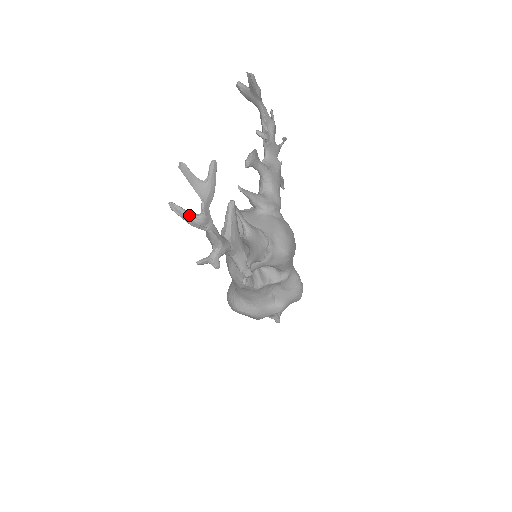
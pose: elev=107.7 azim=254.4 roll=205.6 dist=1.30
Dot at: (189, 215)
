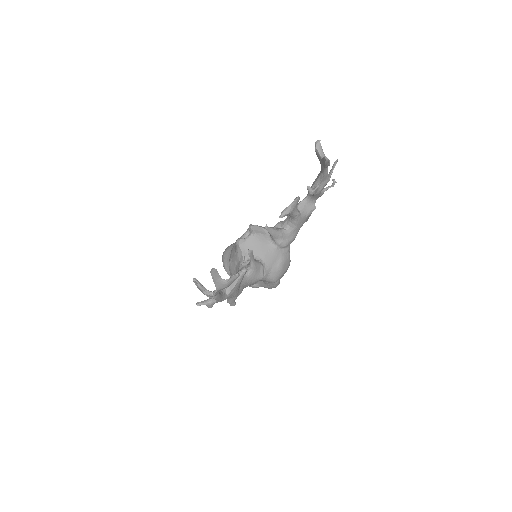
Dot at: (204, 291)
